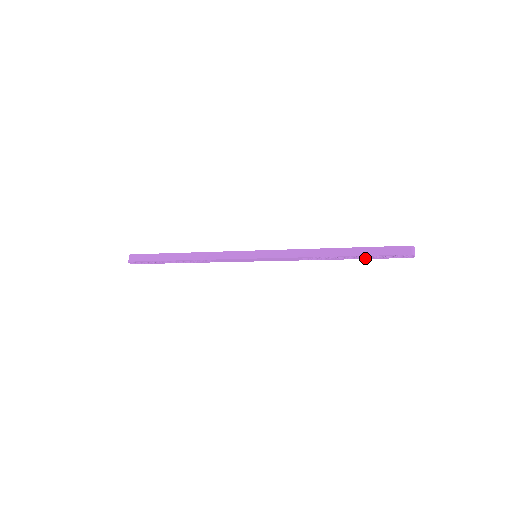
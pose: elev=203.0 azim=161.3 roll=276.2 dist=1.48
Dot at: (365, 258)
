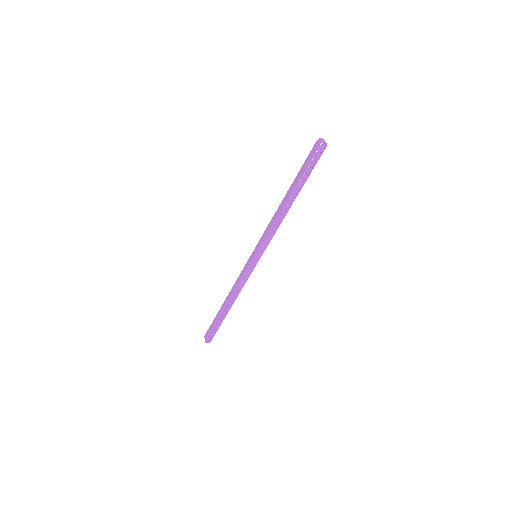
Dot at: (305, 181)
